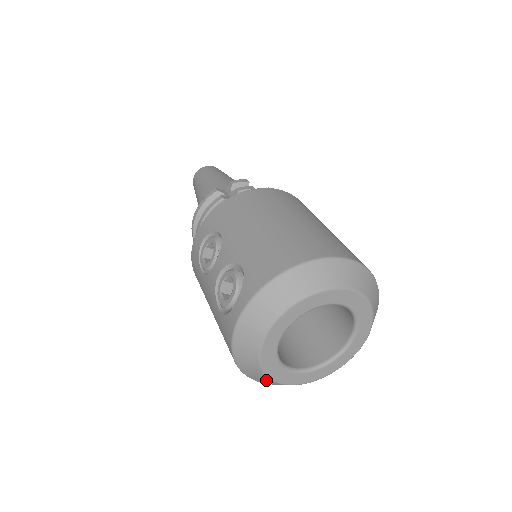
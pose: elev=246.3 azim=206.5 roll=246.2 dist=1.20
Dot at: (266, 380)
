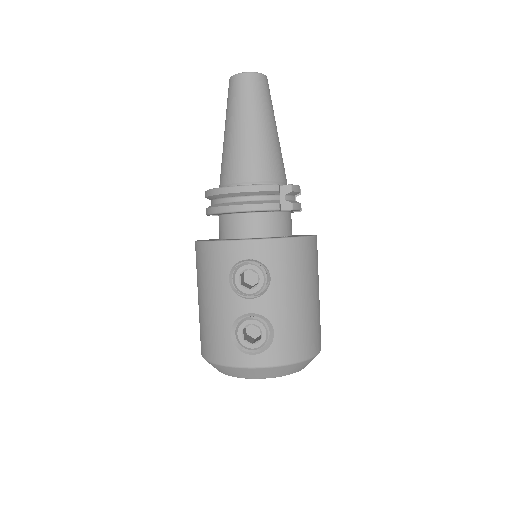
Dot at: occluded
